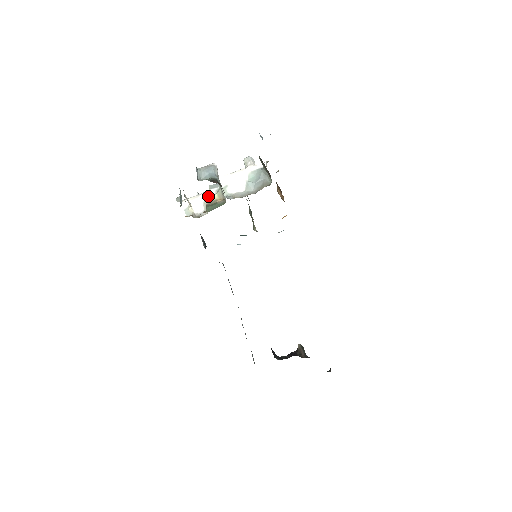
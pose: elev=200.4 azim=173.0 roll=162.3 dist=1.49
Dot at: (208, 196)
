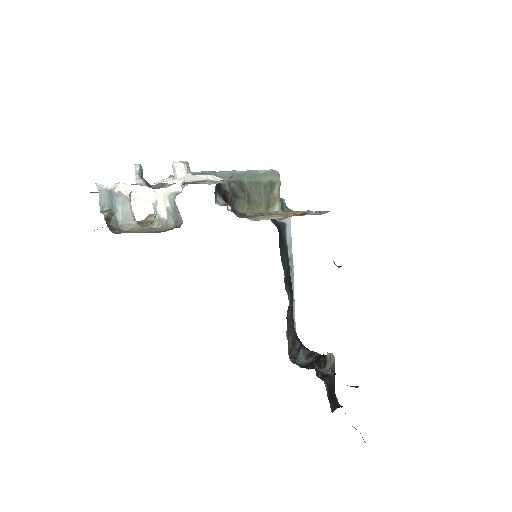
Dot at: occluded
